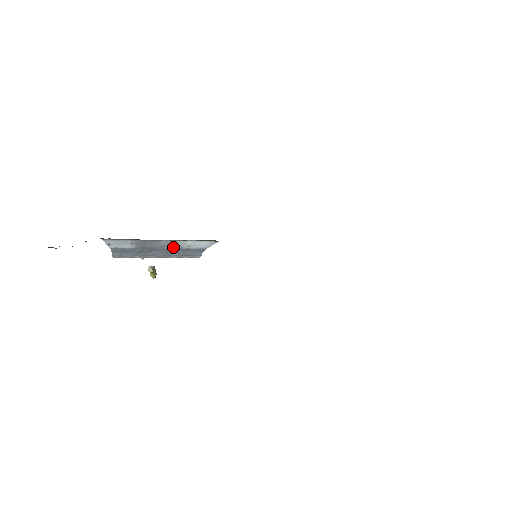
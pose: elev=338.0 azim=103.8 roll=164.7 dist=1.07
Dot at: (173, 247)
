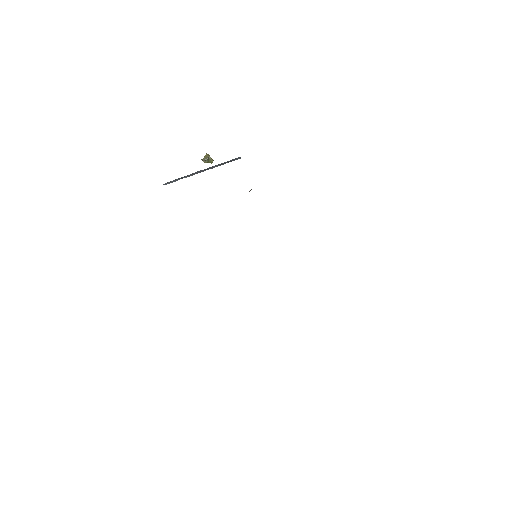
Dot at: occluded
